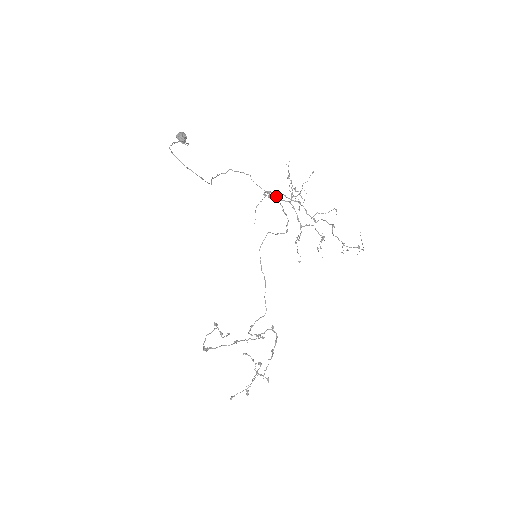
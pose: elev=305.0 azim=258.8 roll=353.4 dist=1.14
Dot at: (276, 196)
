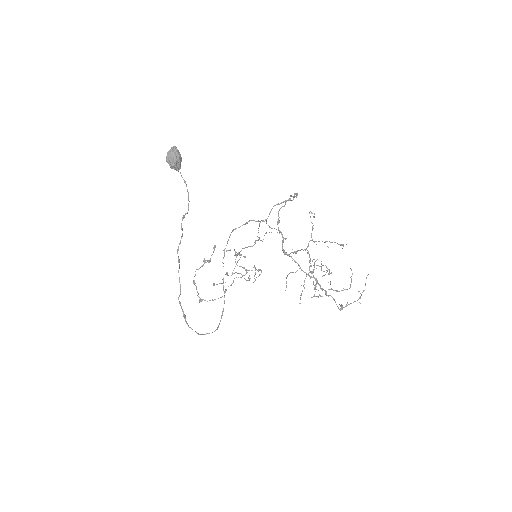
Dot at: (292, 252)
